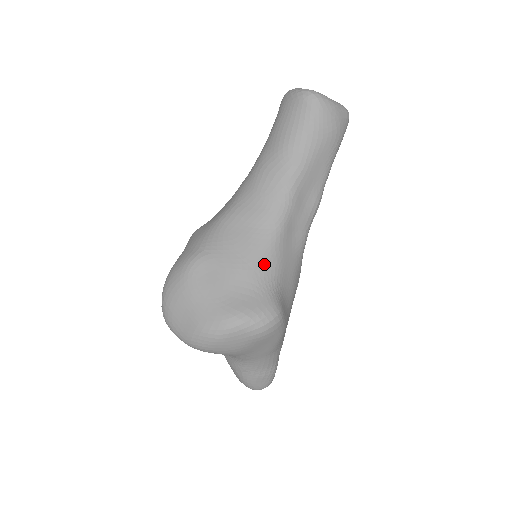
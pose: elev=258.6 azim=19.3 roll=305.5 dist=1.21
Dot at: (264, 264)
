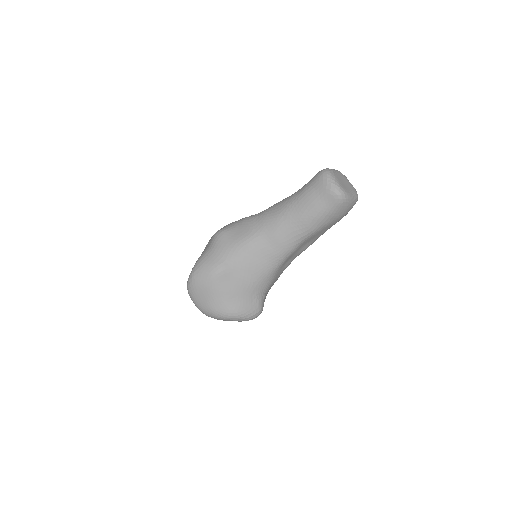
Dot at: (263, 283)
